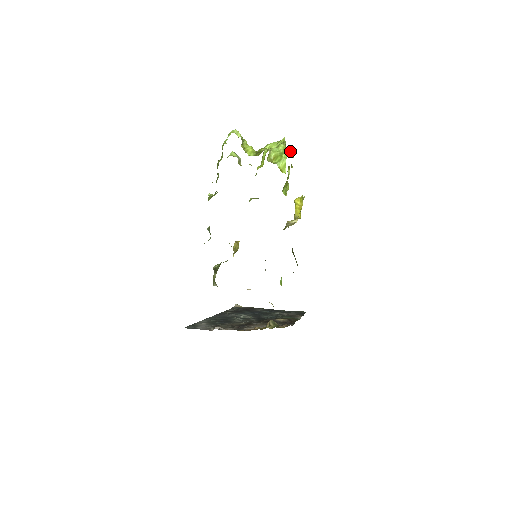
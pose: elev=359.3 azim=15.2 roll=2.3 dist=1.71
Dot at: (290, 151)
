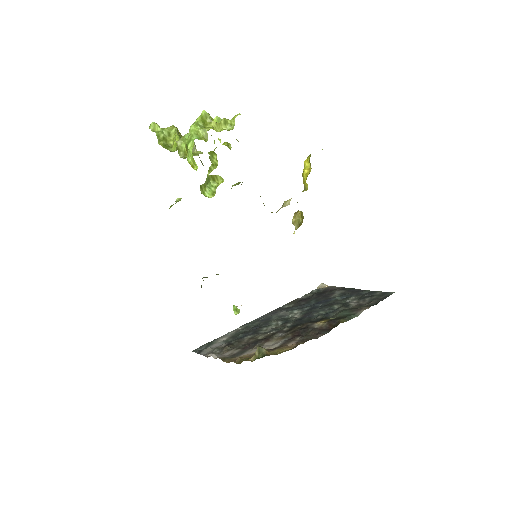
Dot at: (223, 122)
